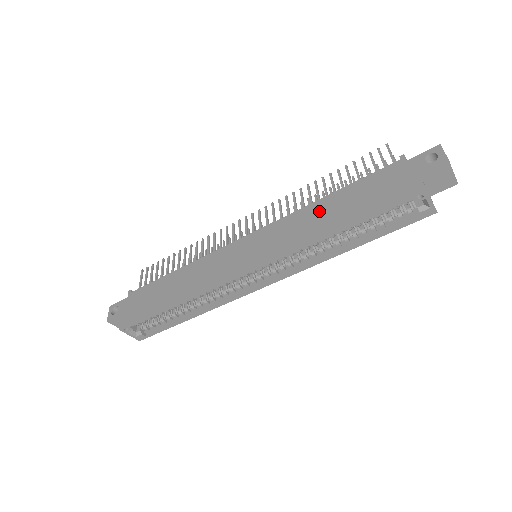
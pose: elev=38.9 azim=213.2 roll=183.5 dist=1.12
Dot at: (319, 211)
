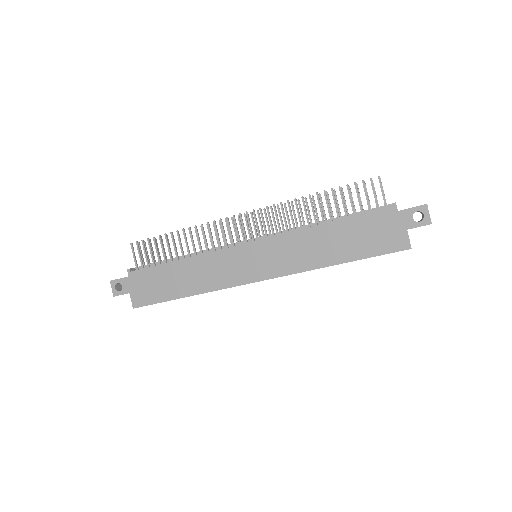
Dot at: (319, 239)
